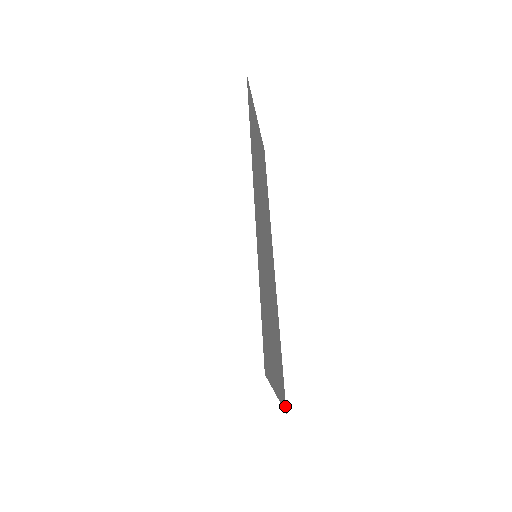
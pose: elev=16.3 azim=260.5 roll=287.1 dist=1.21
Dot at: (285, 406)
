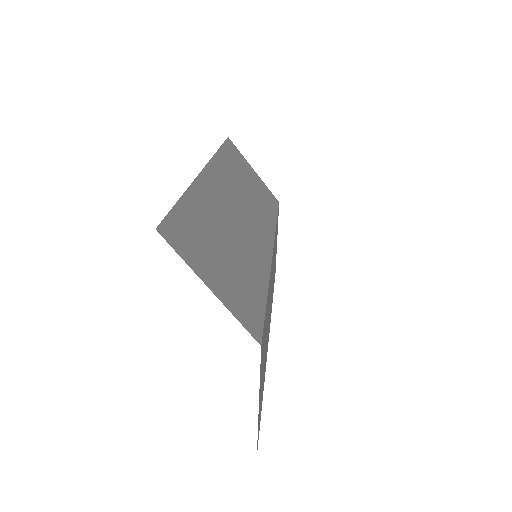
Dot at: (258, 338)
